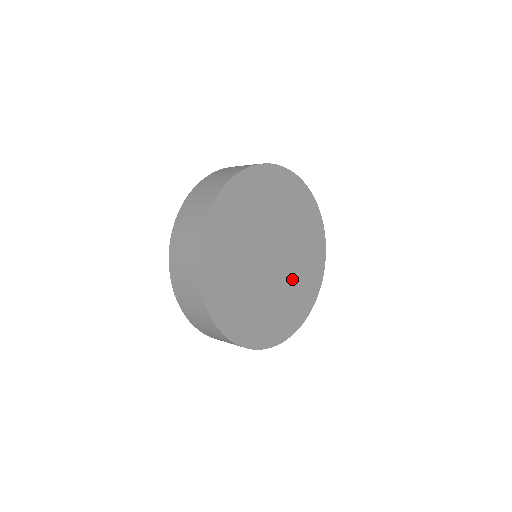
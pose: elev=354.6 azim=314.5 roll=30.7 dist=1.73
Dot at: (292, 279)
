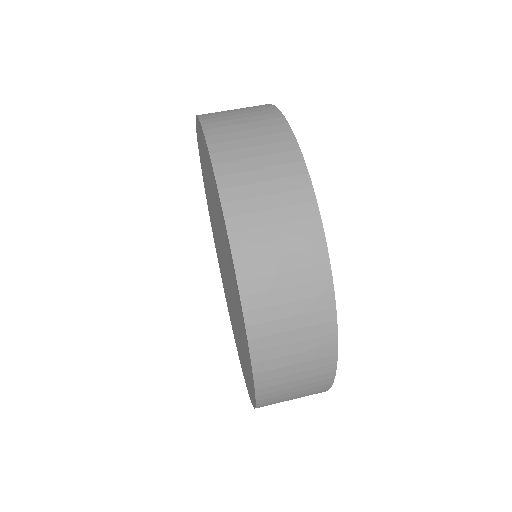
Dot at: occluded
